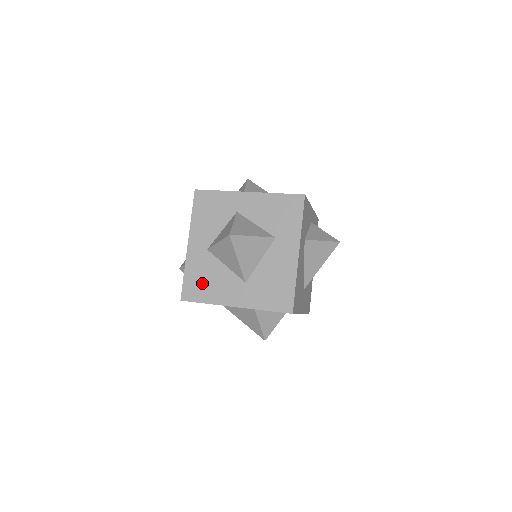
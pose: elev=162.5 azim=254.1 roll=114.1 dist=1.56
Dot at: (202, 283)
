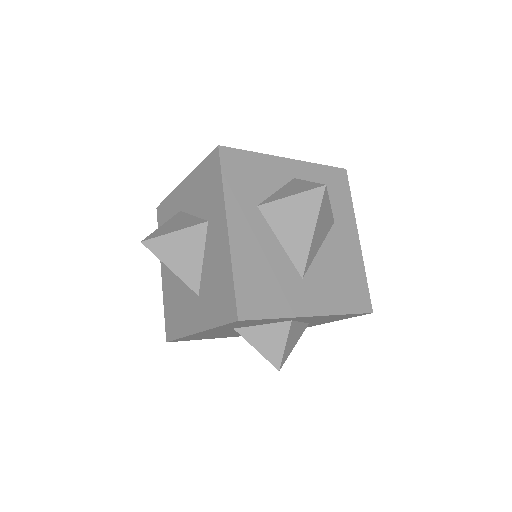
Dot at: (174, 313)
